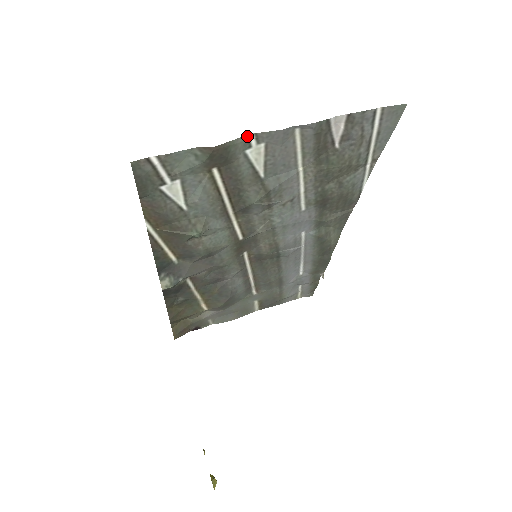
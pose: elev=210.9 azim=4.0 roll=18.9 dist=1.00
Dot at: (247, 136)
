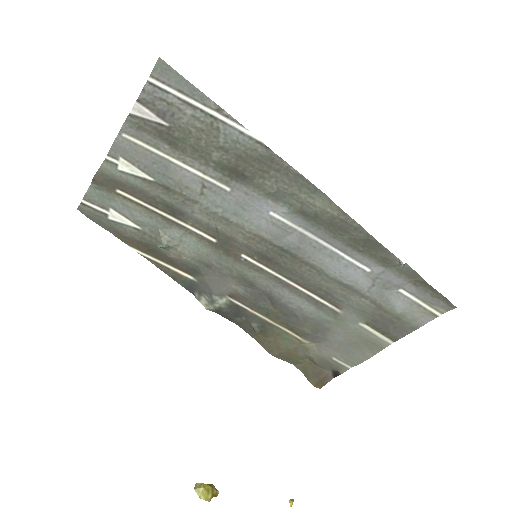
Dot at: (106, 160)
